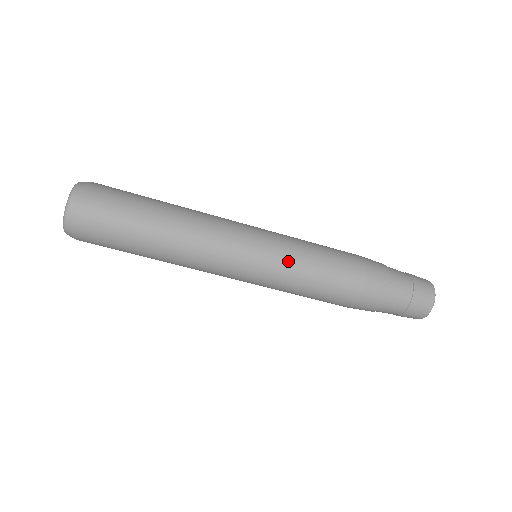
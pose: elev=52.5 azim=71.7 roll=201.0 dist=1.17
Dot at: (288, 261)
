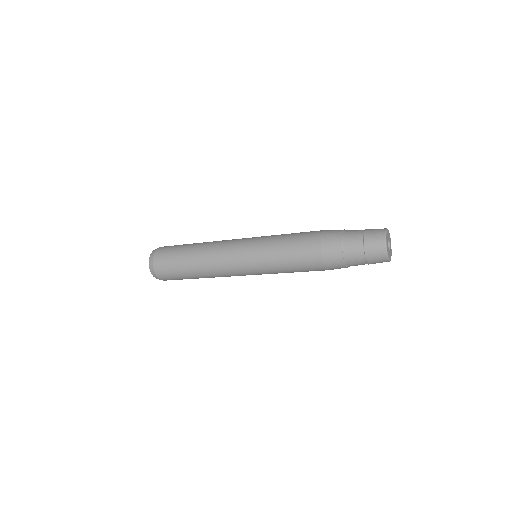
Dot at: occluded
